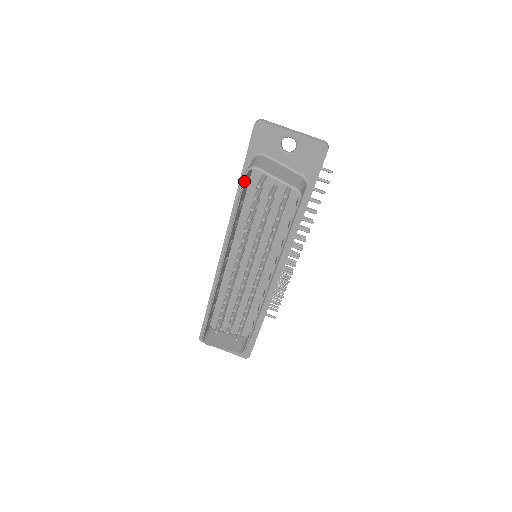
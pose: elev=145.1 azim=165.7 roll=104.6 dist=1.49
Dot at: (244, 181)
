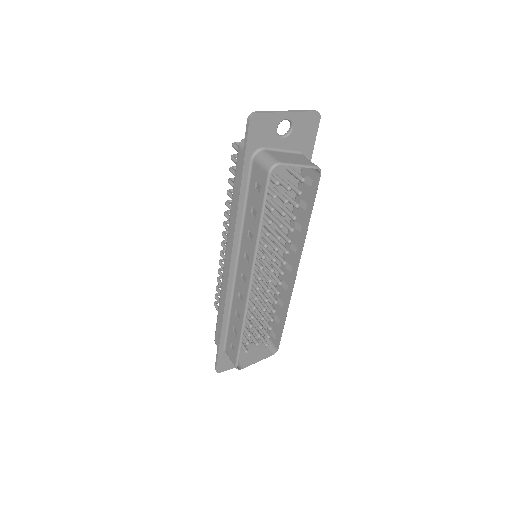
Dot at: (268, 184)
